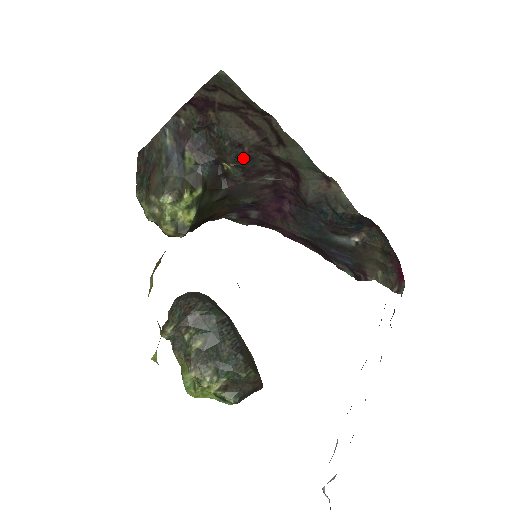
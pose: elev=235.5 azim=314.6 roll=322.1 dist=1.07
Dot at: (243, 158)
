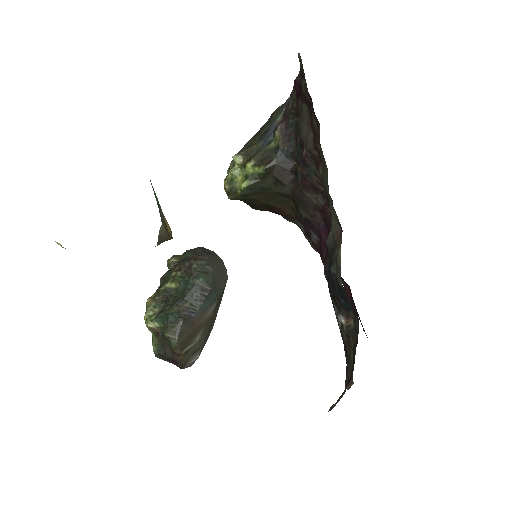
Dot at: (300, 159)
